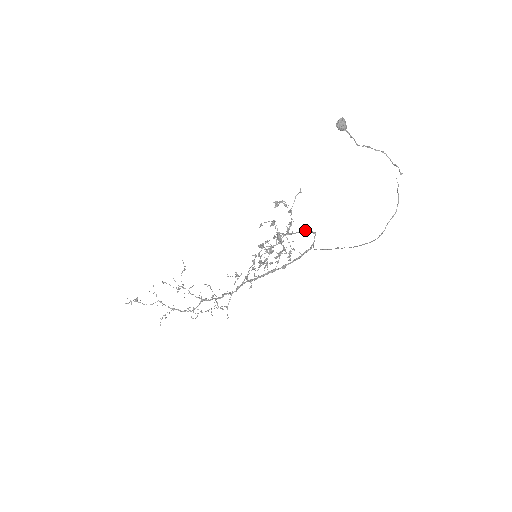
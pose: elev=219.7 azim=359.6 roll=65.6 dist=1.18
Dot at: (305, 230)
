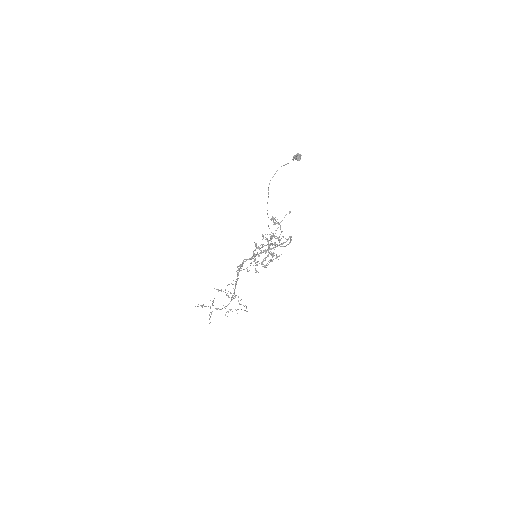
Dot at: (290, 238)
